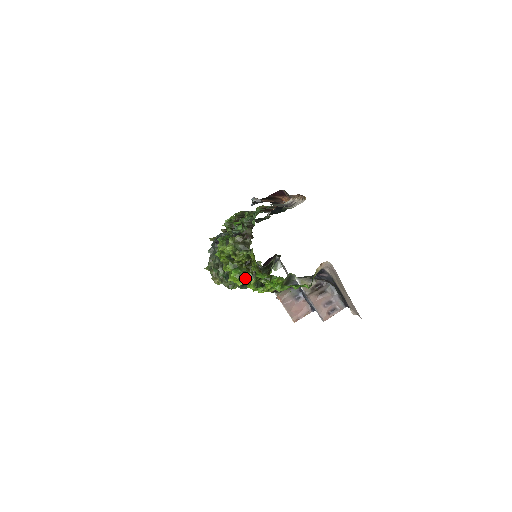
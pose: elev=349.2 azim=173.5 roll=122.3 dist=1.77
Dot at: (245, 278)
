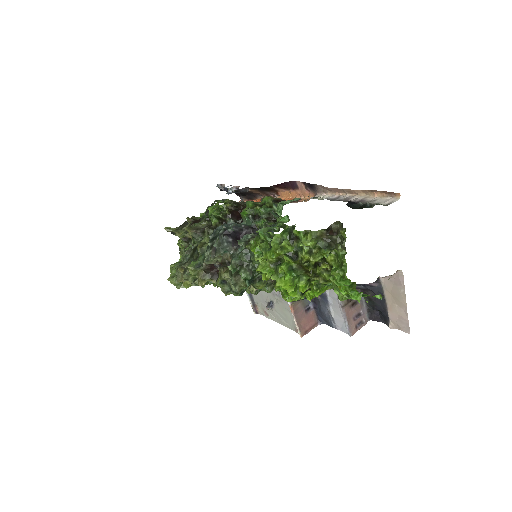
Dot at: (298, 283)
